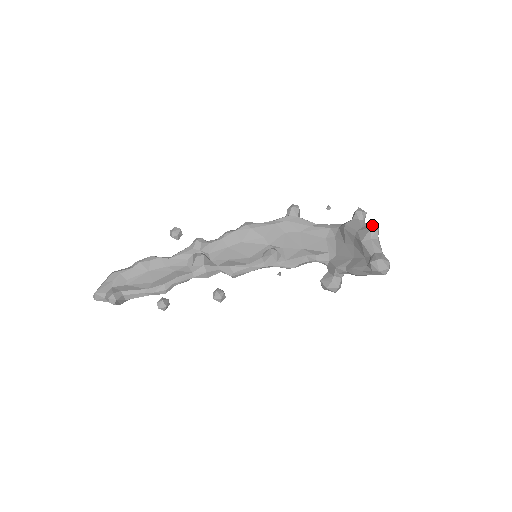
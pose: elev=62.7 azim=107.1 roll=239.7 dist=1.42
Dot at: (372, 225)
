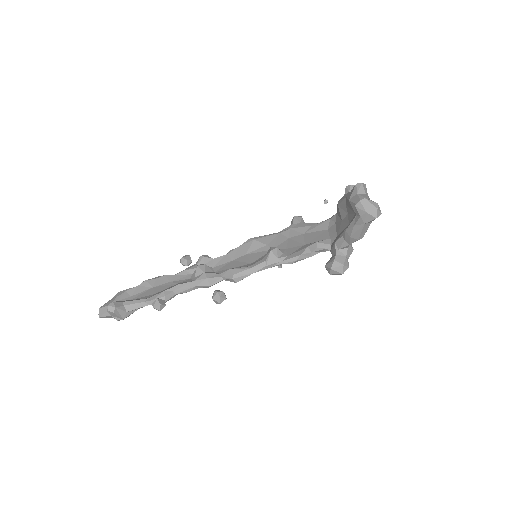
Dot at: (357, 183)
